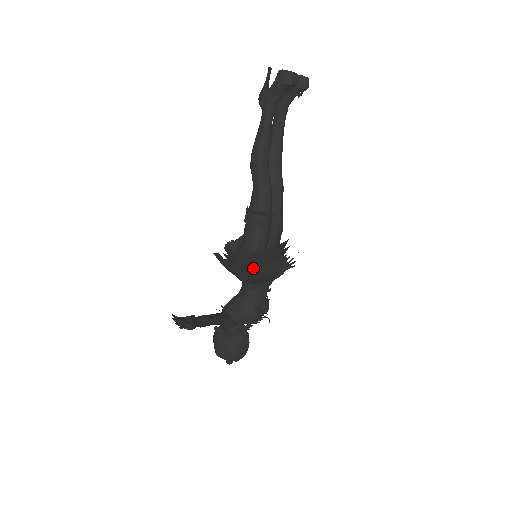
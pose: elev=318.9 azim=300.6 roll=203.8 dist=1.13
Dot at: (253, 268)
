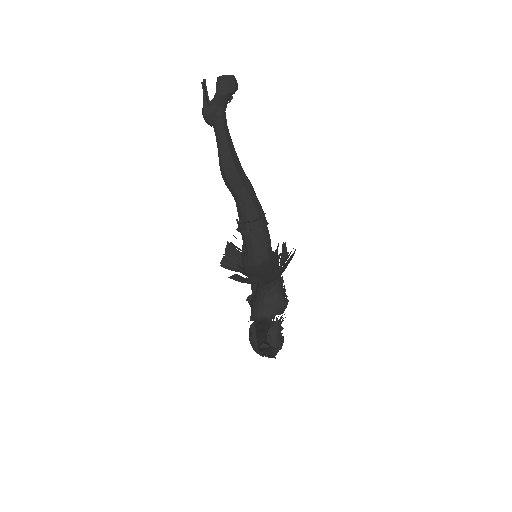
Dot at: (281, 269)
